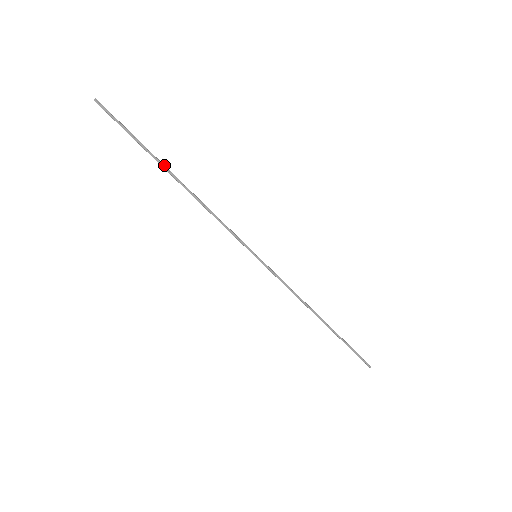
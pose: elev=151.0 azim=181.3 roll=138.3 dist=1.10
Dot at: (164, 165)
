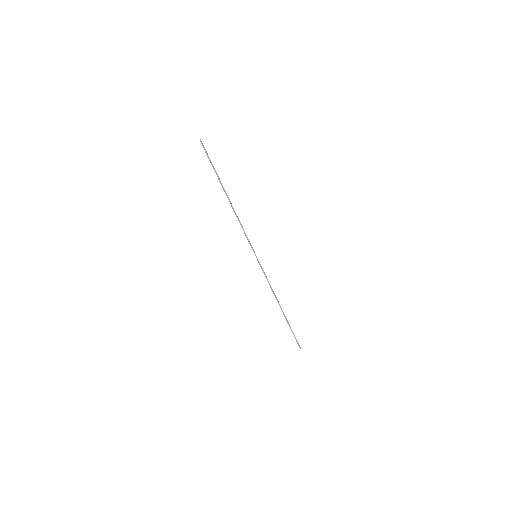
Dot at: (223, 187)
